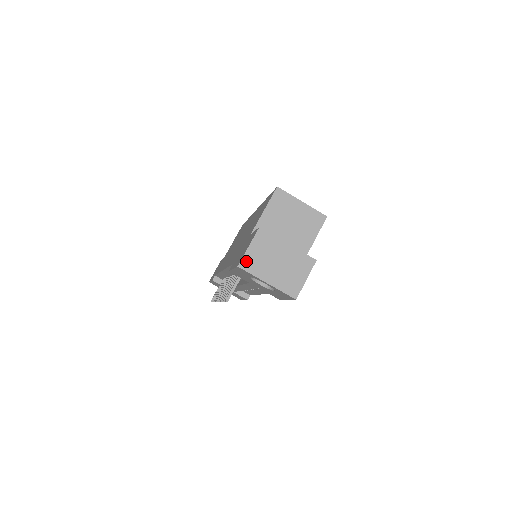
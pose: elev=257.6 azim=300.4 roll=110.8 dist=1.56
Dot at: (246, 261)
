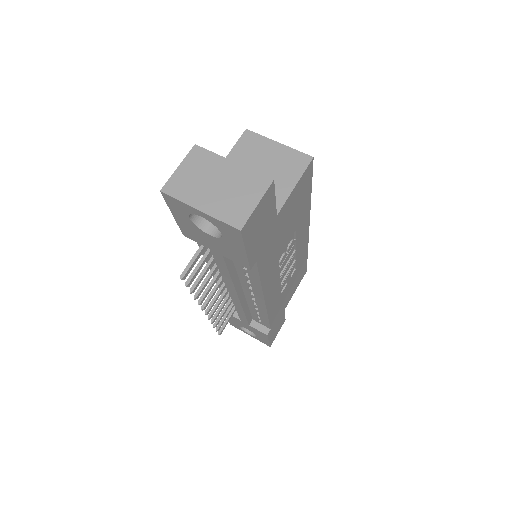
Dot at: (172, 184)
